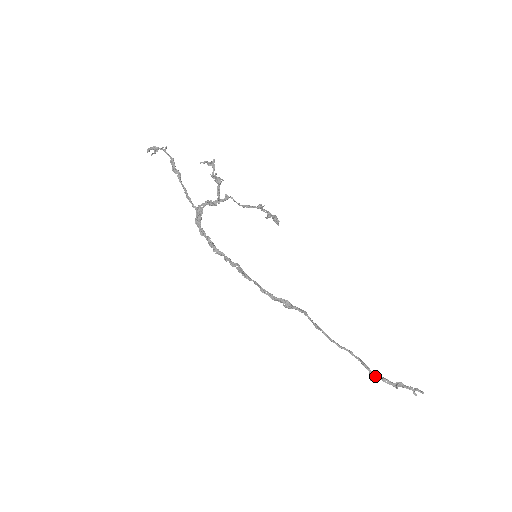
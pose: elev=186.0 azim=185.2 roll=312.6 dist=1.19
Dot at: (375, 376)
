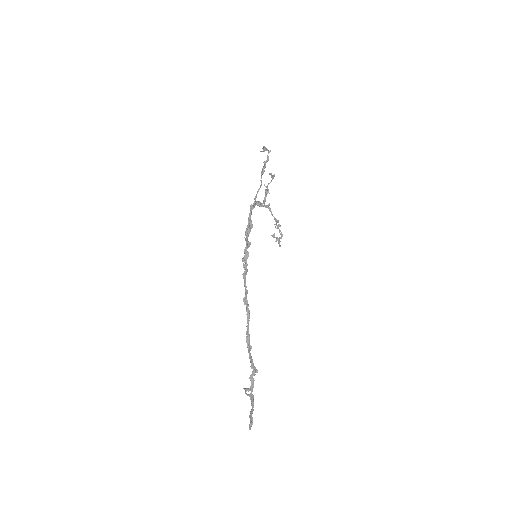
Dot at: (251, 392)
